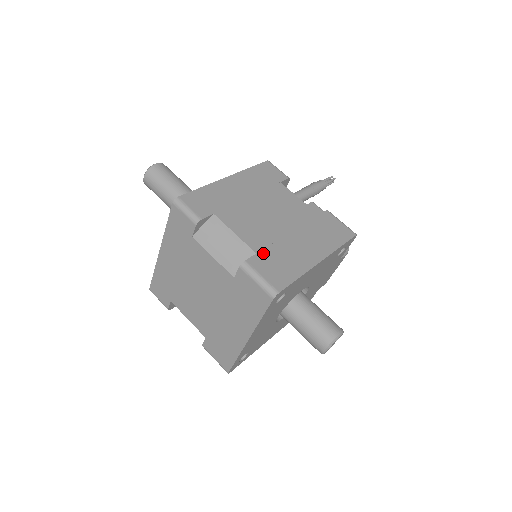
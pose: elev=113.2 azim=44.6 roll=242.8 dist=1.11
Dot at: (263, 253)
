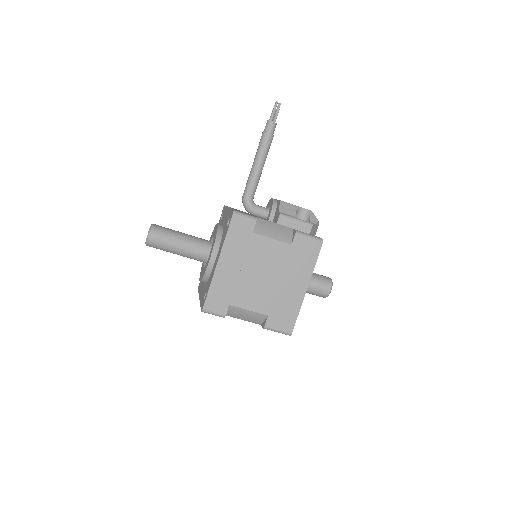
Dot at: (271, 312)
